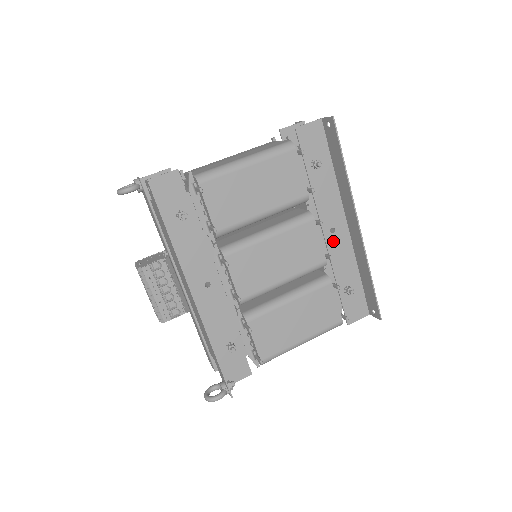
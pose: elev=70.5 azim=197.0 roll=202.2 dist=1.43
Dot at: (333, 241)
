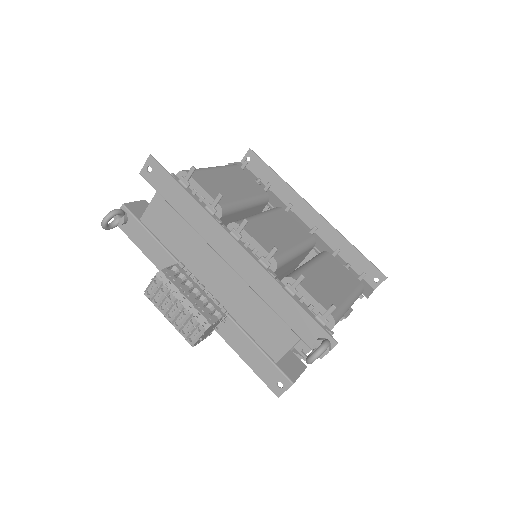
Dot at: occluded
